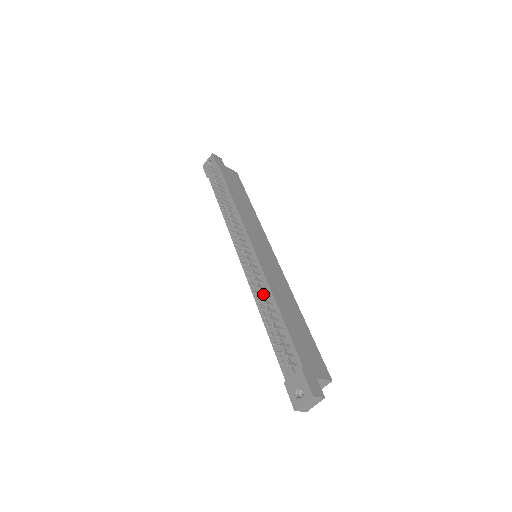
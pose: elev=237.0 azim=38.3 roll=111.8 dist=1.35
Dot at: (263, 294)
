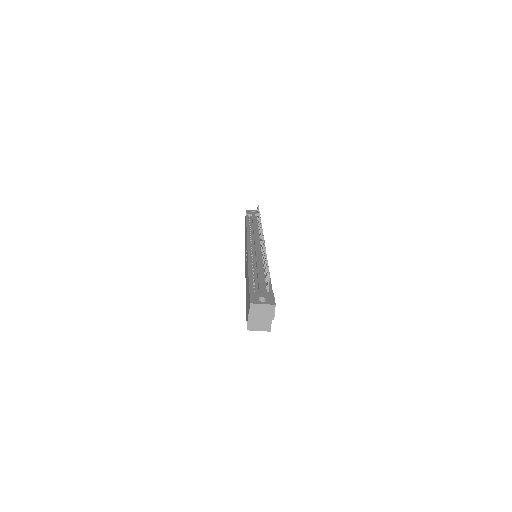
Dot at: occluded
